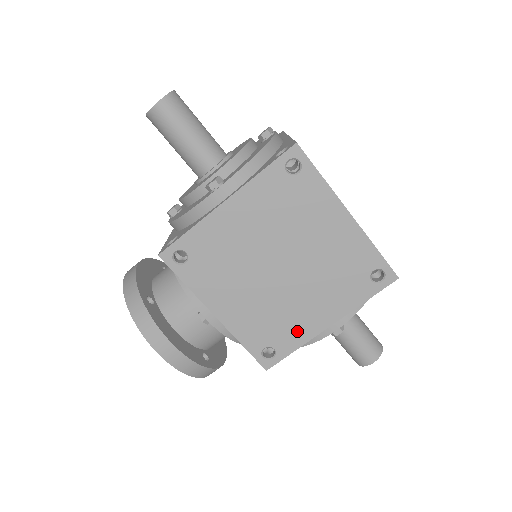
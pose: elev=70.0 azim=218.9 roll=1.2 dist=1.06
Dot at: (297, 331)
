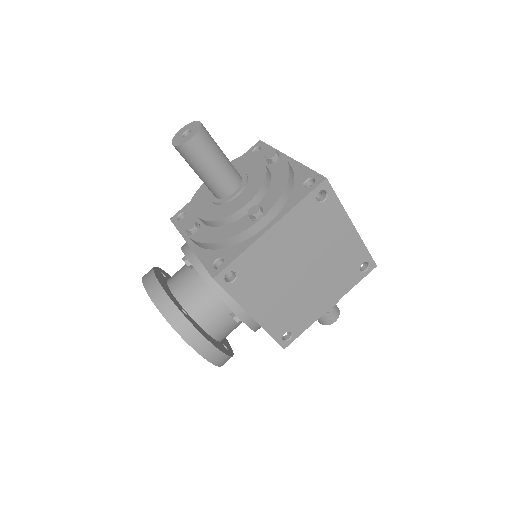
Dot at: (309, 316)
